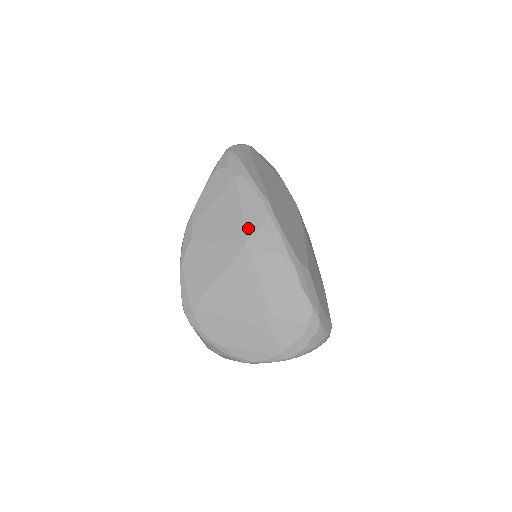
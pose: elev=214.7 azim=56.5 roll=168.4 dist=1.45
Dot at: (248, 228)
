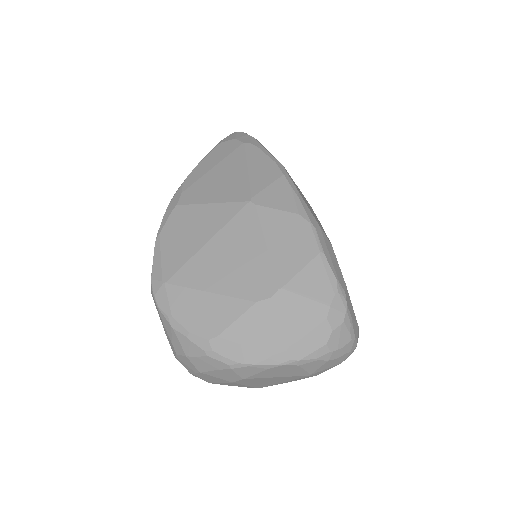
Dot at: (255, 186)
